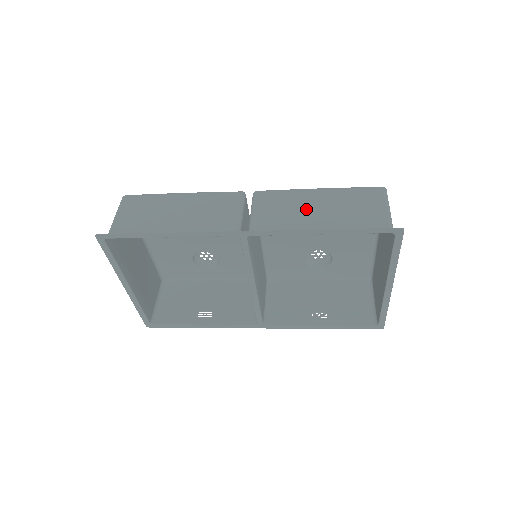
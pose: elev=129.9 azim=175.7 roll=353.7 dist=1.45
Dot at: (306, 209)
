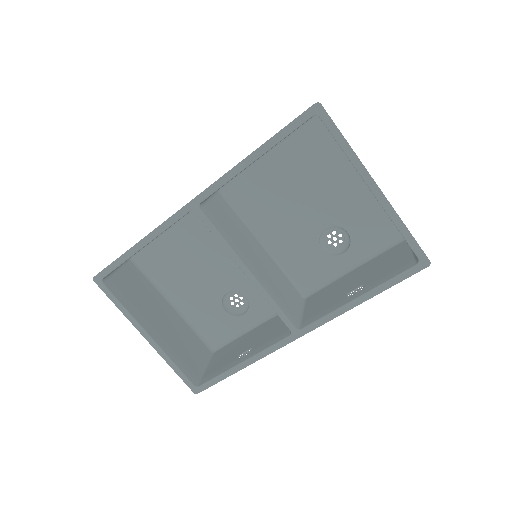
Dot at: occluded
